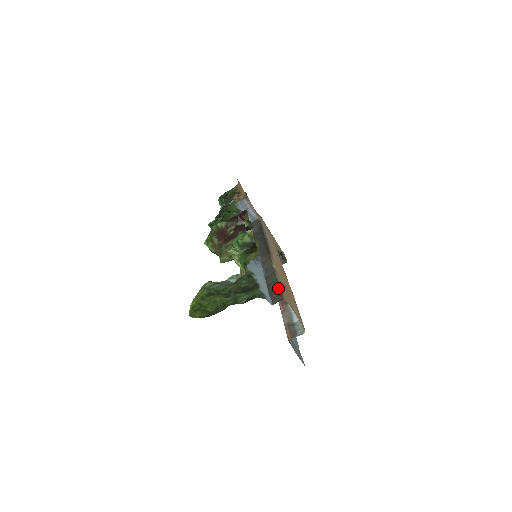
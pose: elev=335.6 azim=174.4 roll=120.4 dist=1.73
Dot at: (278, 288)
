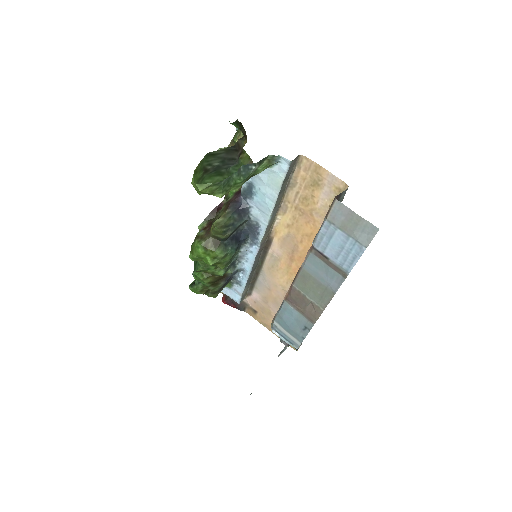
Dot at: (290, 173)
